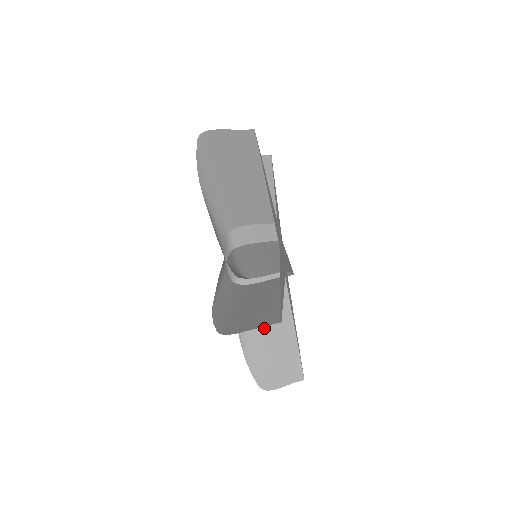
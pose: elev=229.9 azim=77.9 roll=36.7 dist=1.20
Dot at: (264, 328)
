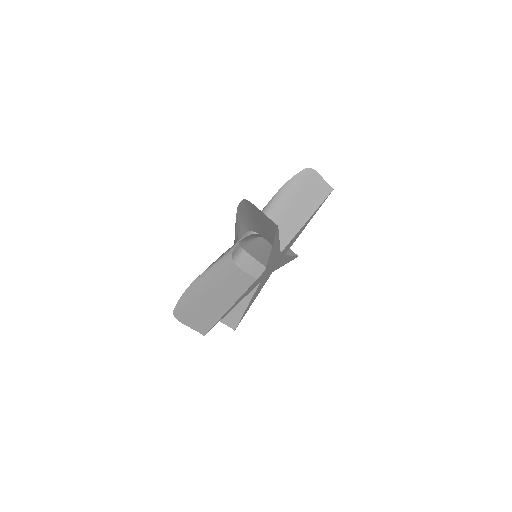
Dot at: (215, 290)
